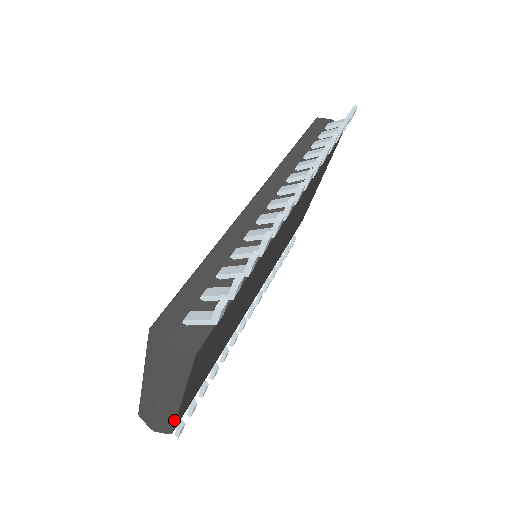
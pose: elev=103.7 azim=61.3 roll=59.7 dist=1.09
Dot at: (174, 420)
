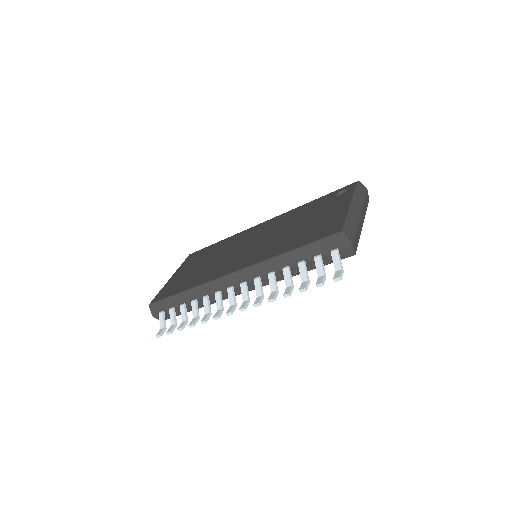
Dot at: occluded
